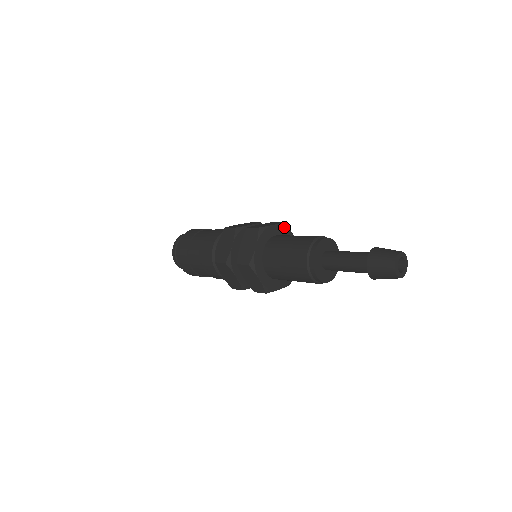
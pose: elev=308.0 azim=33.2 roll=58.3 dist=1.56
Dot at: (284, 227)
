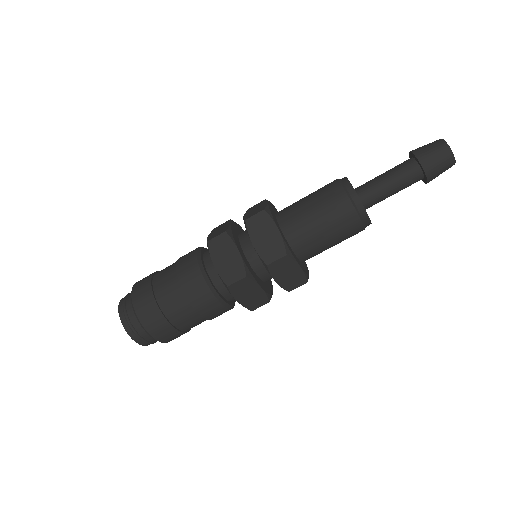
Dot at: (271, 204)
